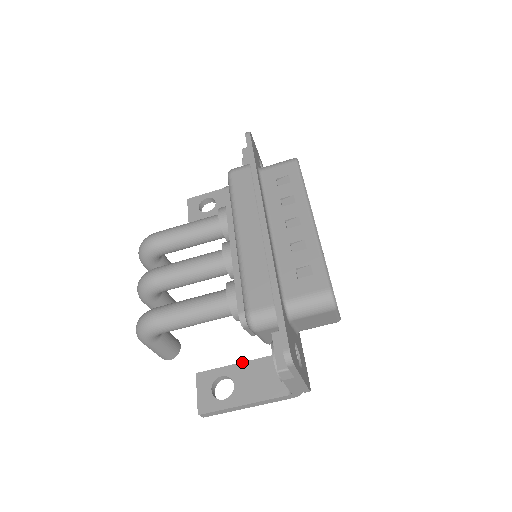
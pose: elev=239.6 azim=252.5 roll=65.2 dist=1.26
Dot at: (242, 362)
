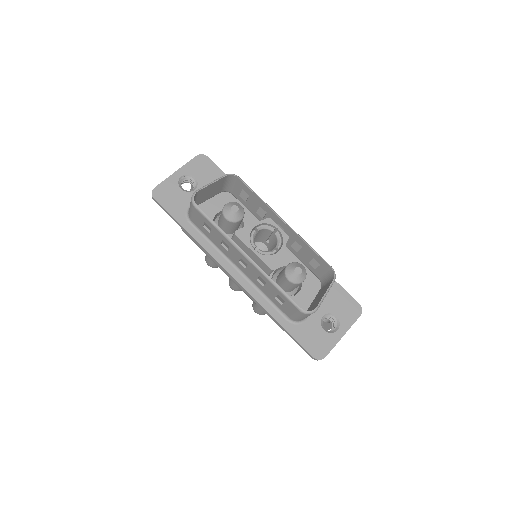
Dot at: occluded
